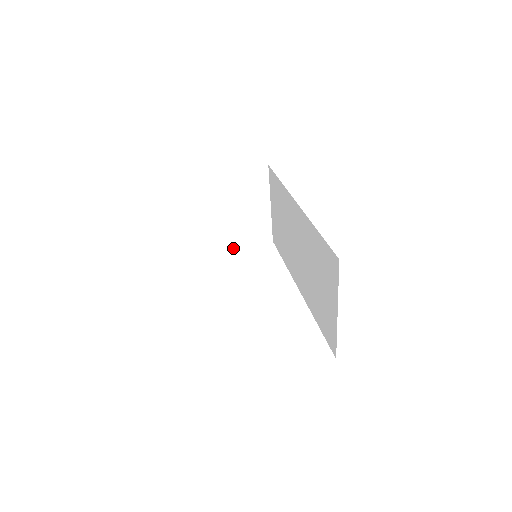
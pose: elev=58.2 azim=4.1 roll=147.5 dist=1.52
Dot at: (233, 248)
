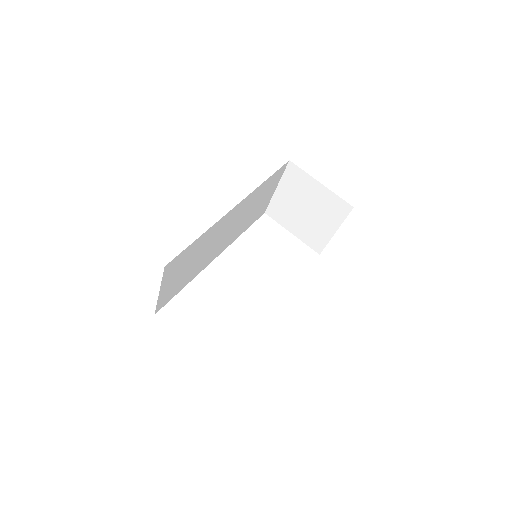
Dot at: (290, 230)
